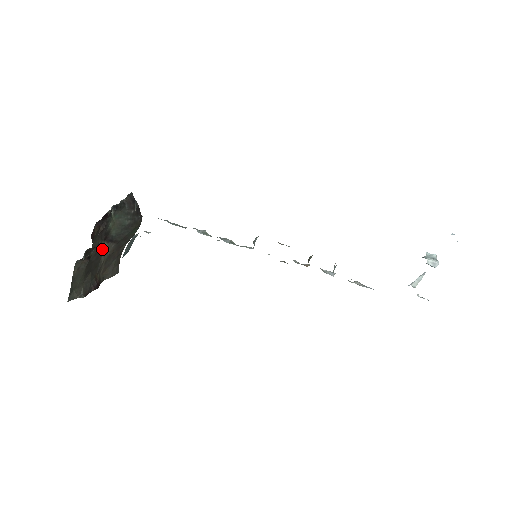
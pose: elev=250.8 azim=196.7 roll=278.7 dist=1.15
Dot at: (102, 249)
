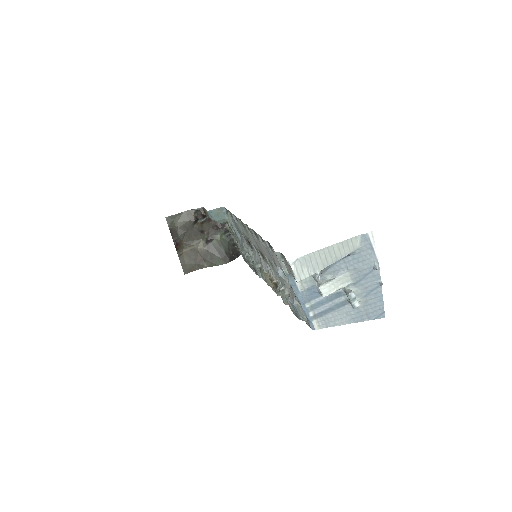
Dot at: (201, 238)
